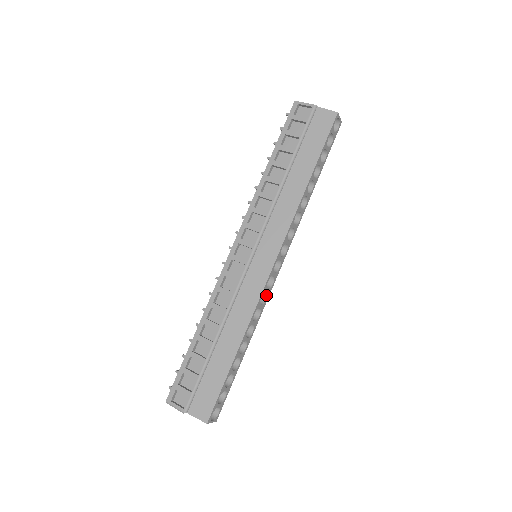
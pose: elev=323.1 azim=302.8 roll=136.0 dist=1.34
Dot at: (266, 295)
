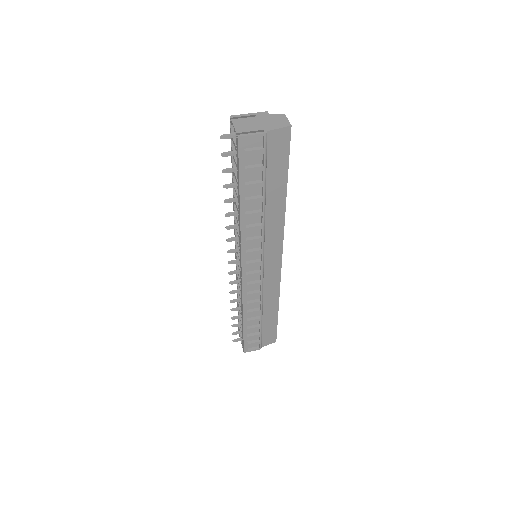
Dot at: occluded
